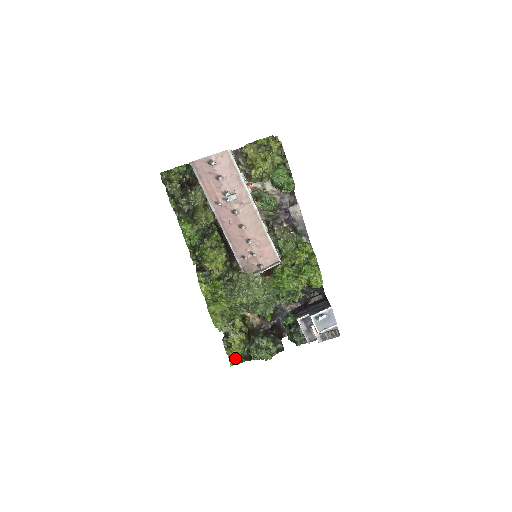
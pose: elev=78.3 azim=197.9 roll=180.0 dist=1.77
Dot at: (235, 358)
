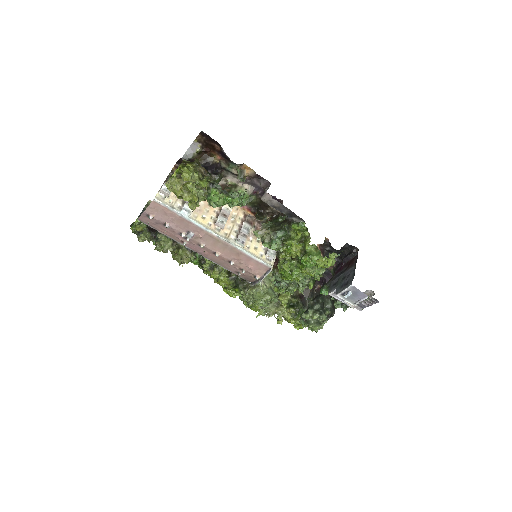
Dot at: (298, 323)
